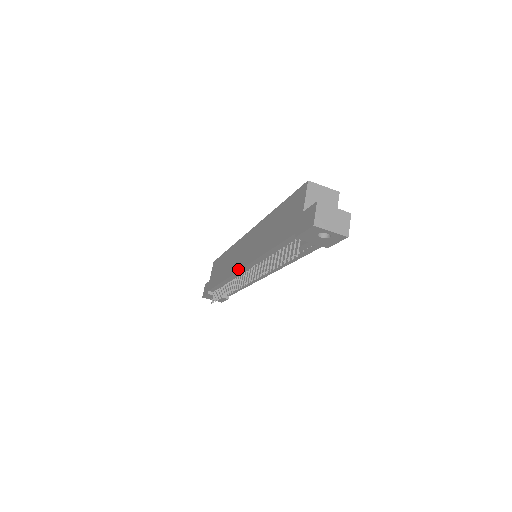
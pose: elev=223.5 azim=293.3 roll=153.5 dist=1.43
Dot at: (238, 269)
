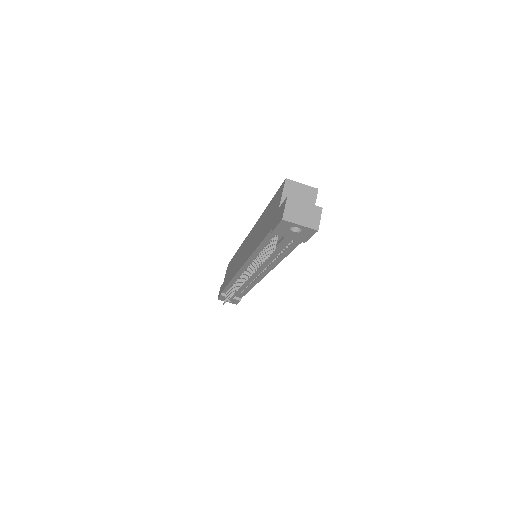
Dot at: (239, 268)
